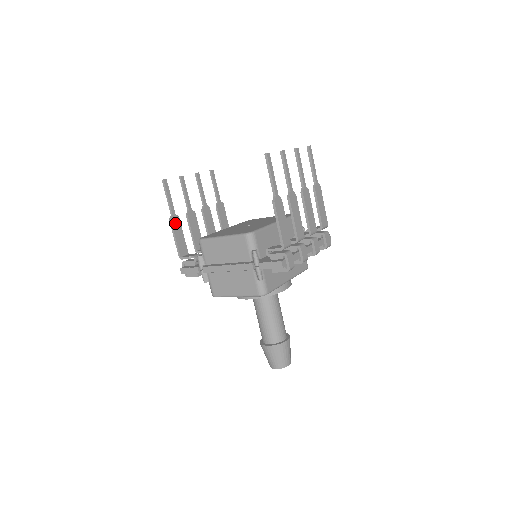
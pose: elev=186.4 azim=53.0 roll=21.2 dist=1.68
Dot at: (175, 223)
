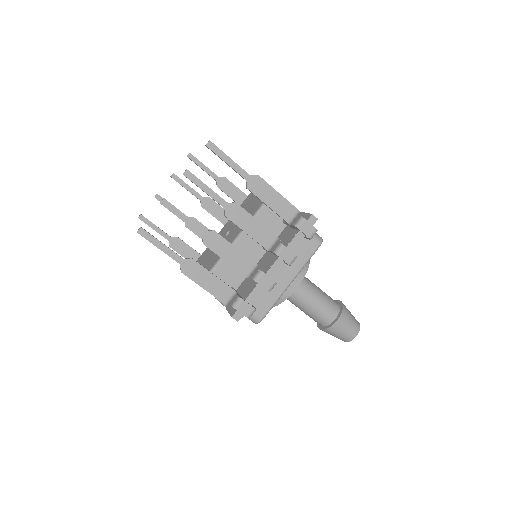
Dot at: (177, 246)
